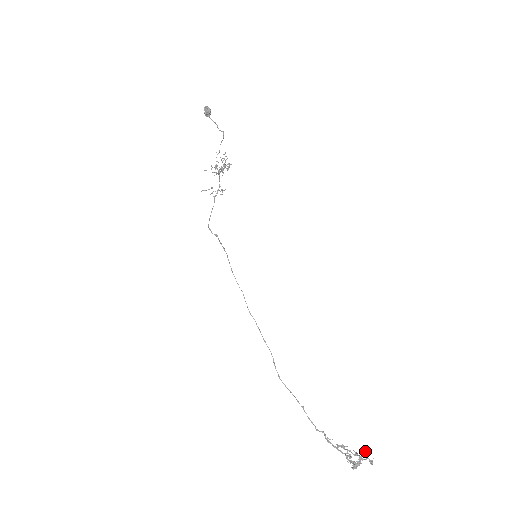
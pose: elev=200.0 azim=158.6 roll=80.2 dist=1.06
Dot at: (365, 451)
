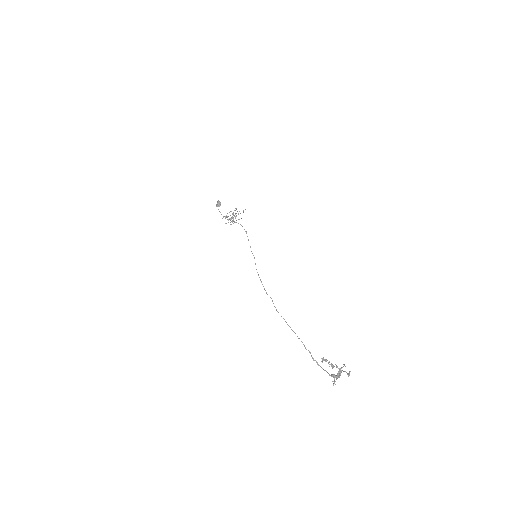
Dot at: (344, 364)
